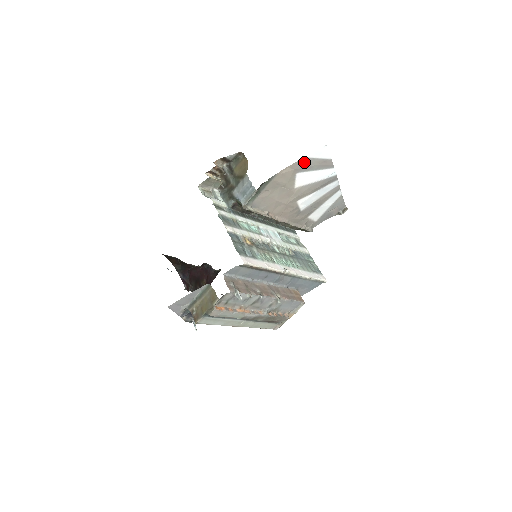
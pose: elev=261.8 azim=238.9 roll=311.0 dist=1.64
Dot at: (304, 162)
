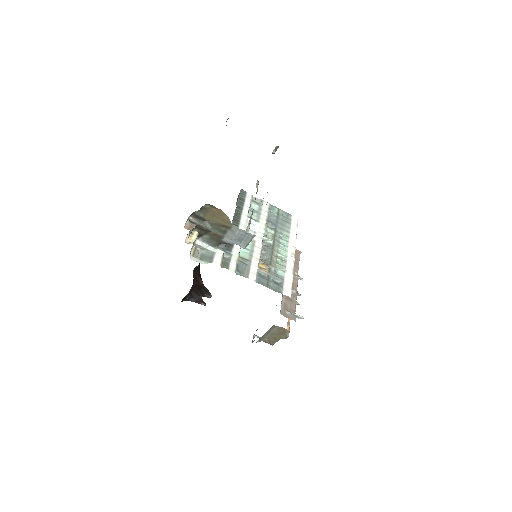
Dot at: occluded
